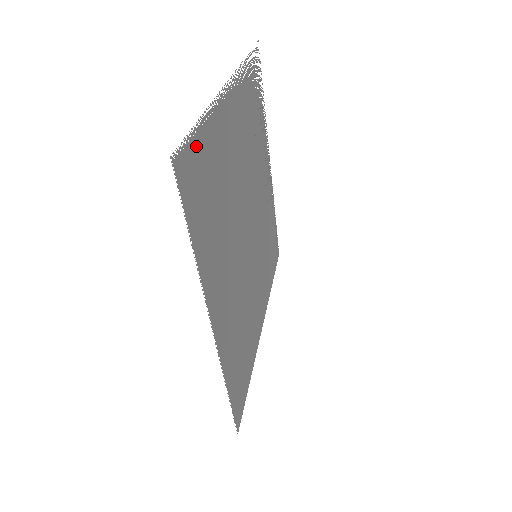
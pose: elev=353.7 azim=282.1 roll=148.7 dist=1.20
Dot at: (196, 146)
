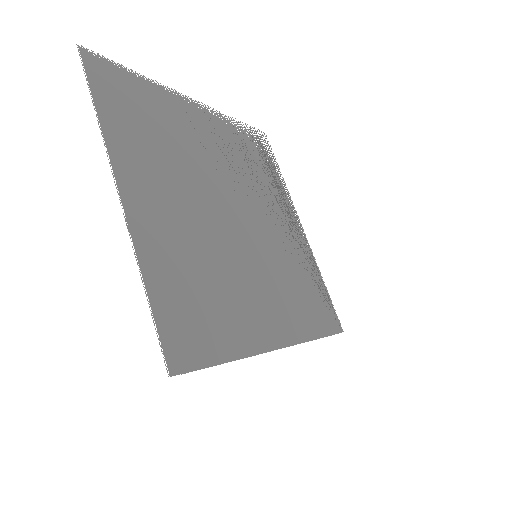
Dot at: (122, 75)
